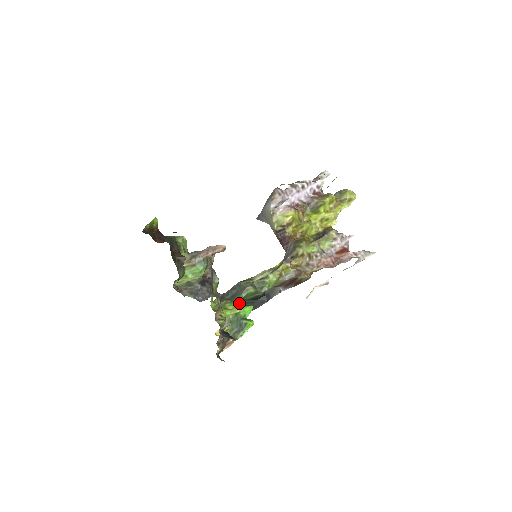
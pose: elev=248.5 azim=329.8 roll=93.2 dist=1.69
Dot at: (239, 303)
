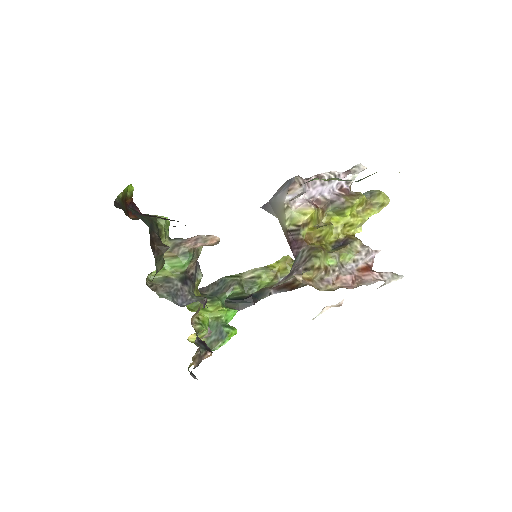
Dot at: (221, 304)
